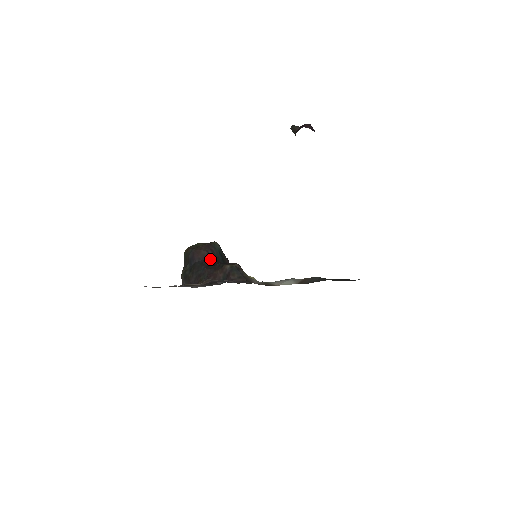
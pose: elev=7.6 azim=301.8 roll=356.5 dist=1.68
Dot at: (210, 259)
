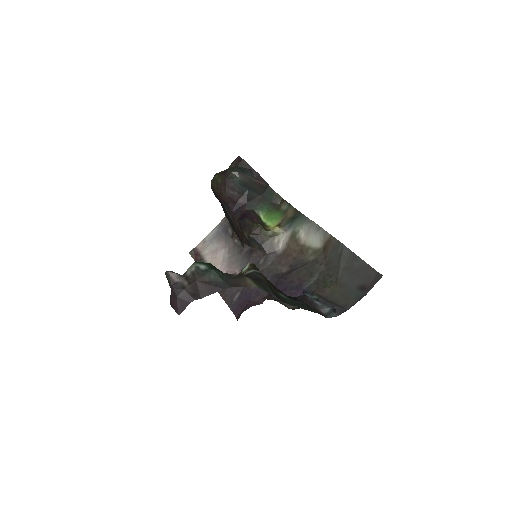
Dot at: (234, 201)
